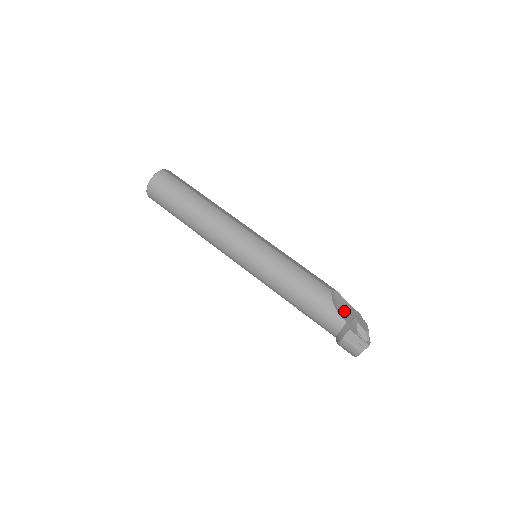
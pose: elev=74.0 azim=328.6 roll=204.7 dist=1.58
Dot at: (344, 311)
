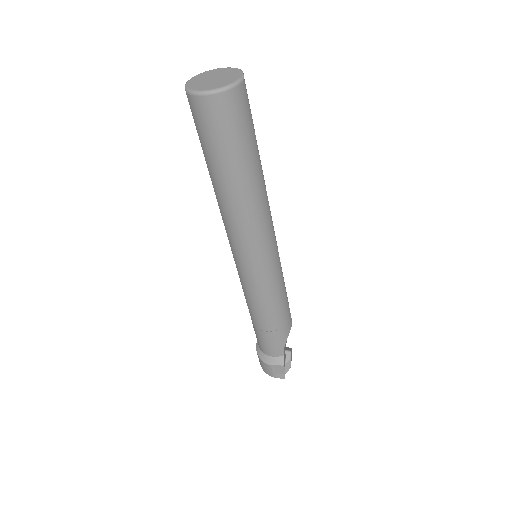
Dot at: occluded
